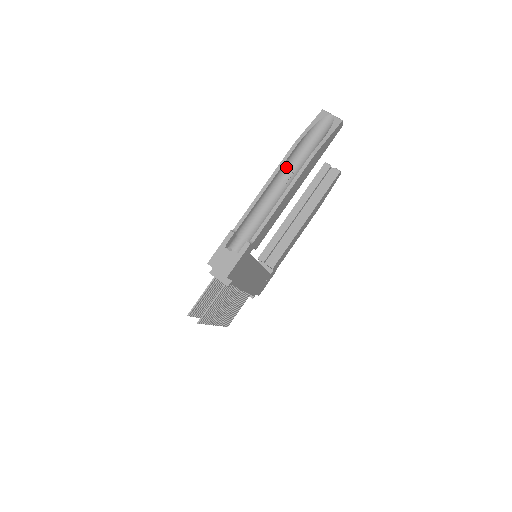
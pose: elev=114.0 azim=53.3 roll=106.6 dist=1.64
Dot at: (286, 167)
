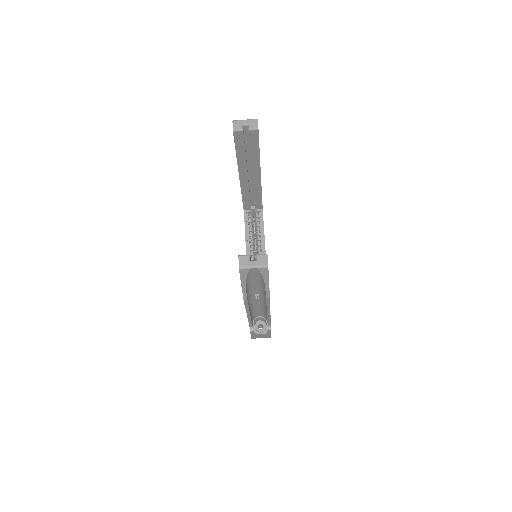
Dot at: (249, 298)
